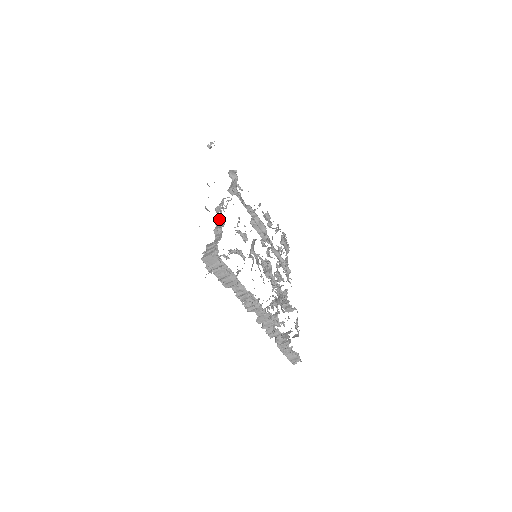
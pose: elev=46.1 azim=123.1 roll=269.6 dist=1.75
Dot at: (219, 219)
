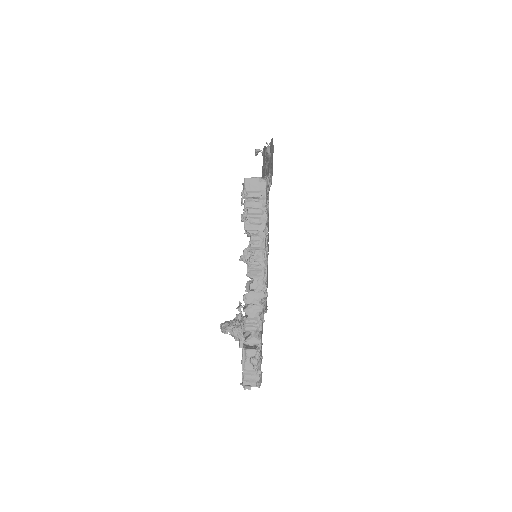
Dot at: occluded
